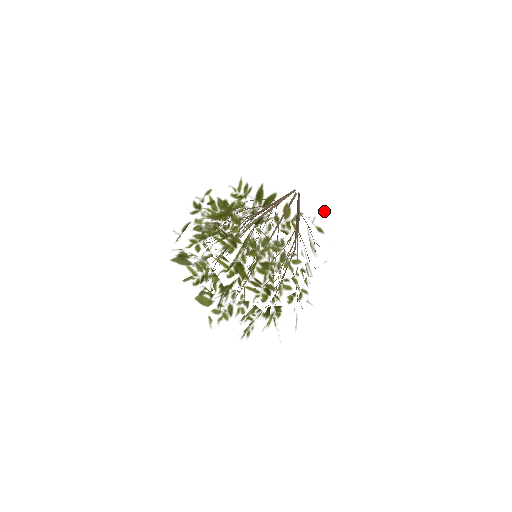
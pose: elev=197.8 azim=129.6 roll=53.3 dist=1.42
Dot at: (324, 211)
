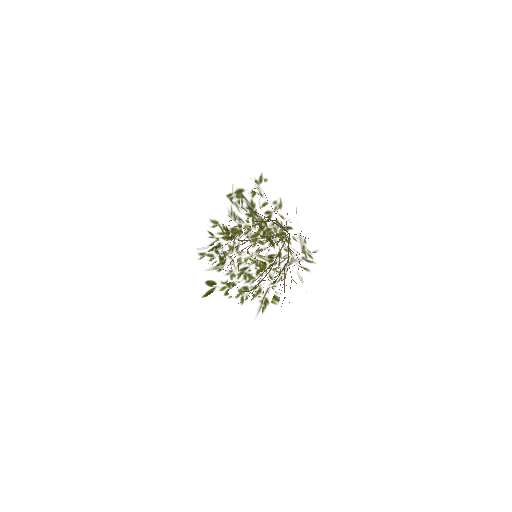
Dot at: occluded
